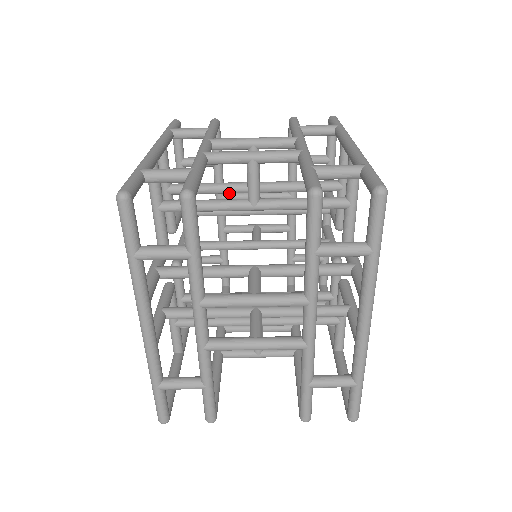
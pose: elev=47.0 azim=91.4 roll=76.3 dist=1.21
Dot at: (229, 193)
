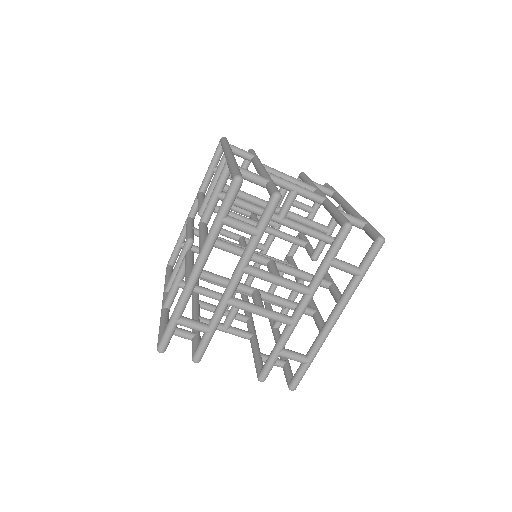
Dot at: occluded
